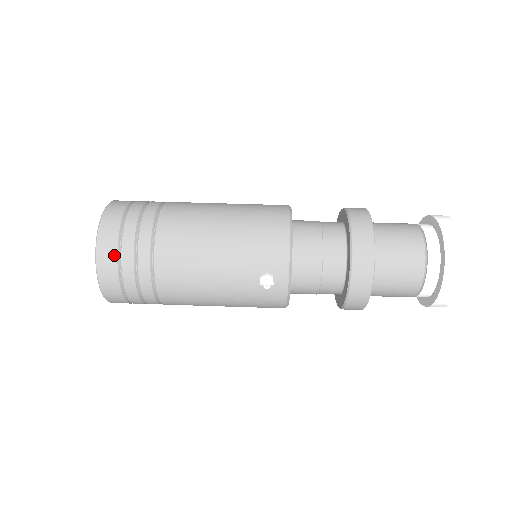
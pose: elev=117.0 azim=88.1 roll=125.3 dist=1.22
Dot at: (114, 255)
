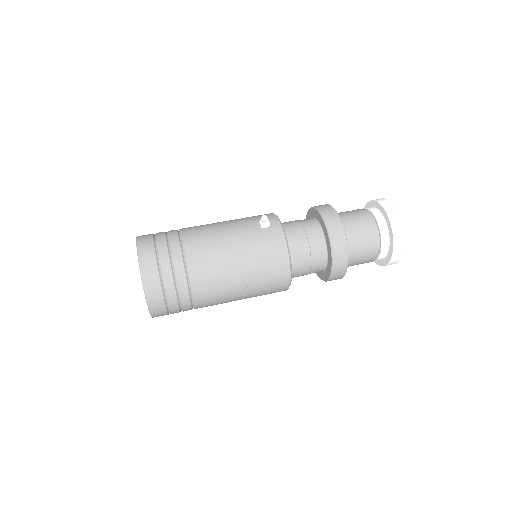
Dot at: (151, 237)
